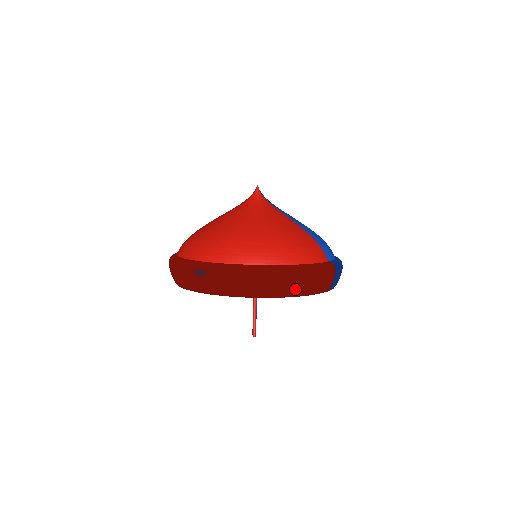
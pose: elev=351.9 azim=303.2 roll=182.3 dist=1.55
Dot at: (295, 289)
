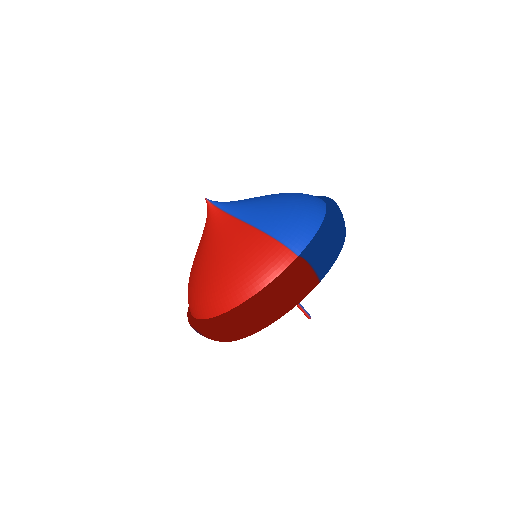
Dot at: (270, 317)
